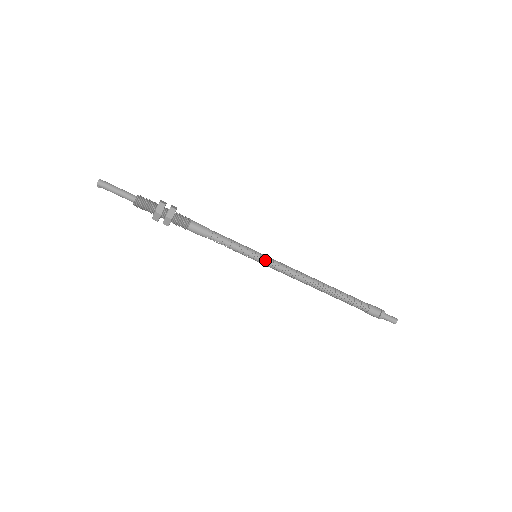
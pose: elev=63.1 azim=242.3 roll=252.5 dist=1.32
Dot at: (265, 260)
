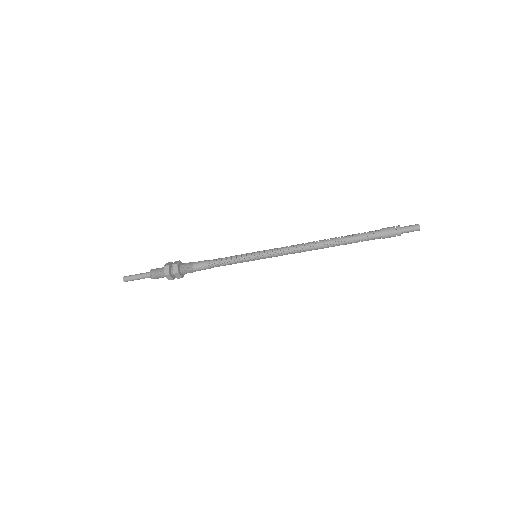
Dot at: (264, 258)
